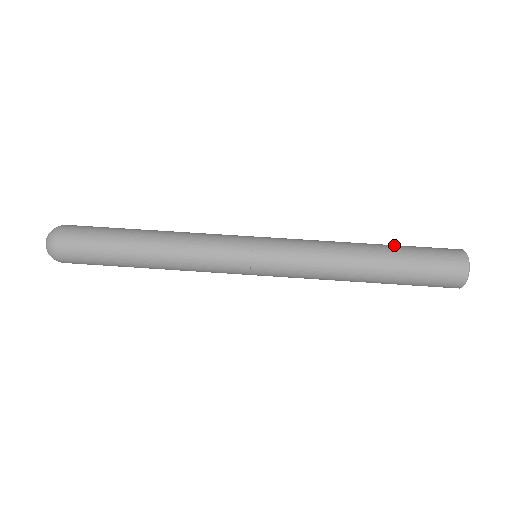
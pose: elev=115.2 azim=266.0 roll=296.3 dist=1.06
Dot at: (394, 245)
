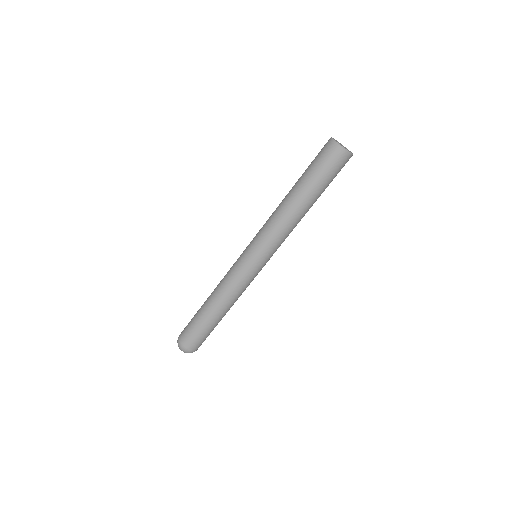
Dot at: (302, 180)
